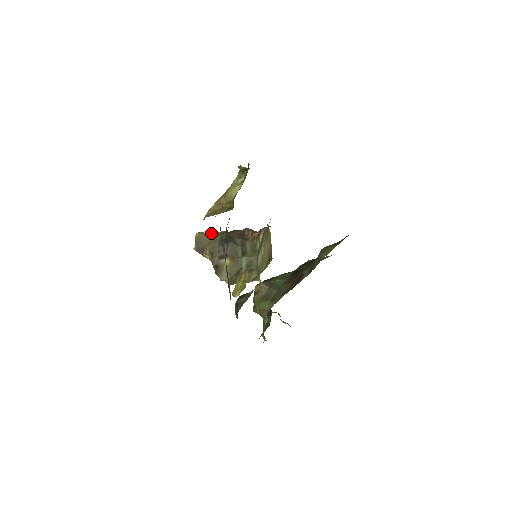
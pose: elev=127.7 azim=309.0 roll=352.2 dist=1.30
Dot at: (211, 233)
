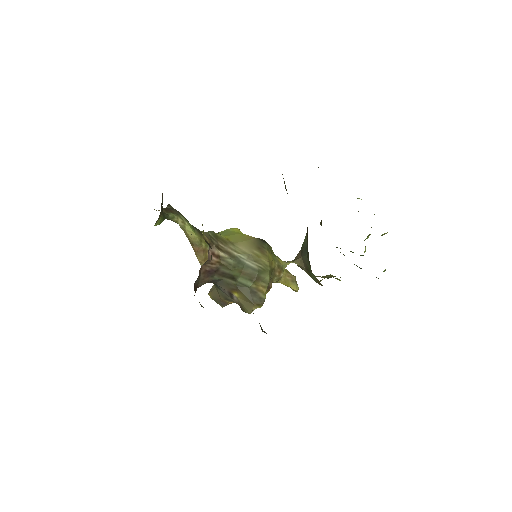
Dot at: occluded
